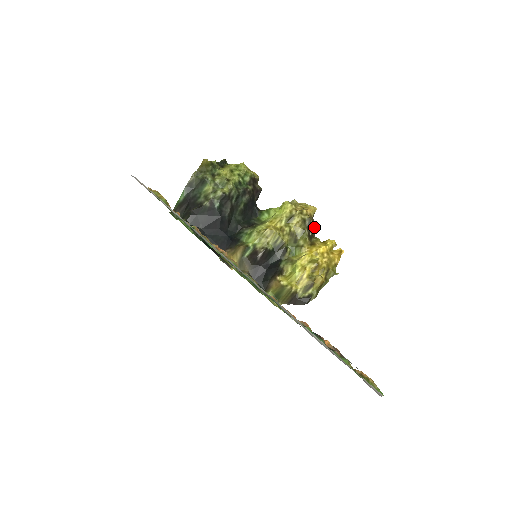
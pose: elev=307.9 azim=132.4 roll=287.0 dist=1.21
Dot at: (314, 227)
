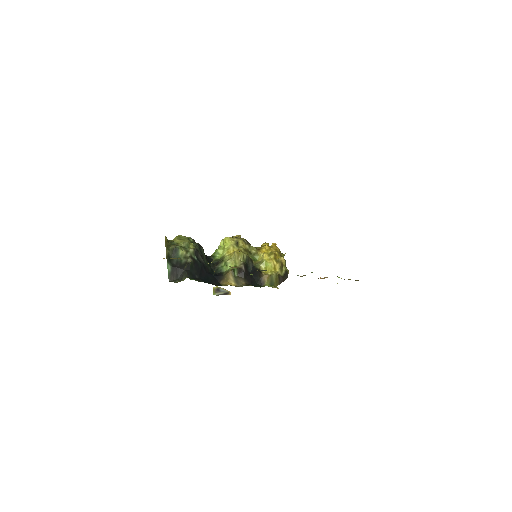
Dot at: (249, 243)
